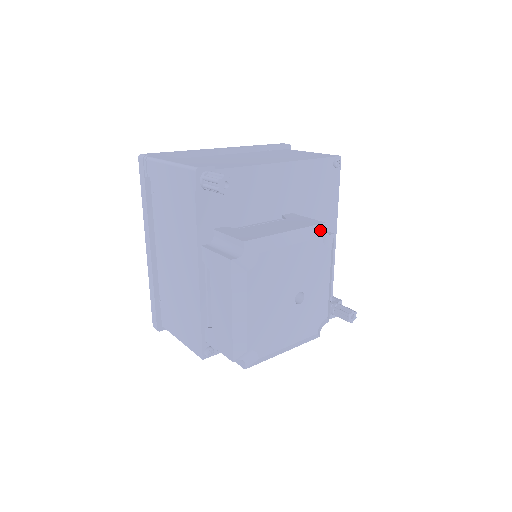
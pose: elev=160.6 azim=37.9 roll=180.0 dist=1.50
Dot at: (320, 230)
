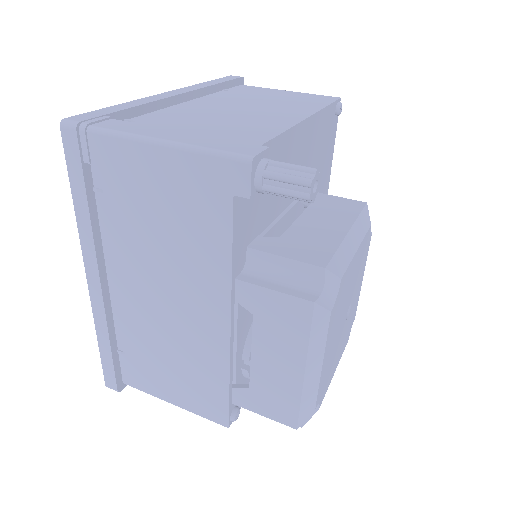
Dot at: (367, 215)
